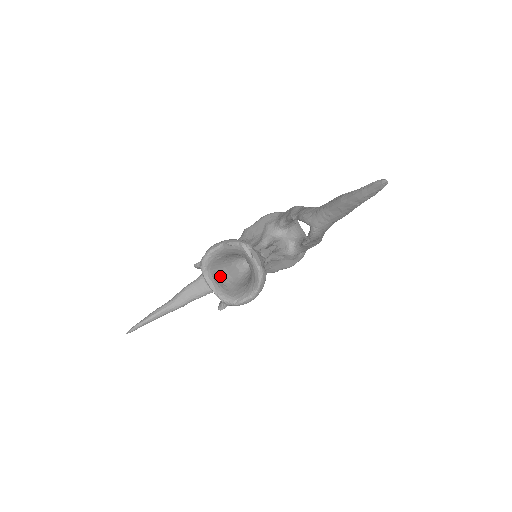
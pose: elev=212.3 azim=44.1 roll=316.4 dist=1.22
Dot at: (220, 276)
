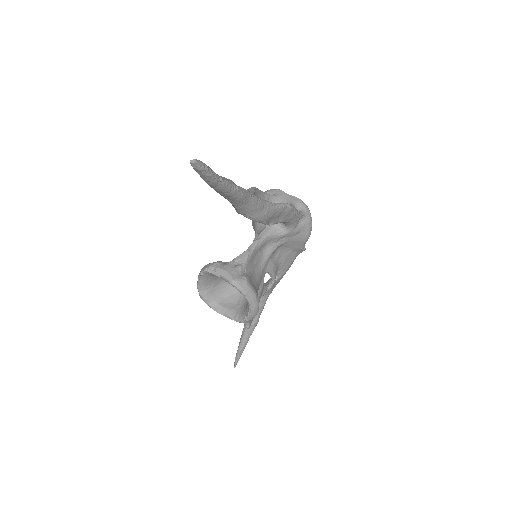
Dot at: (230, 298)
